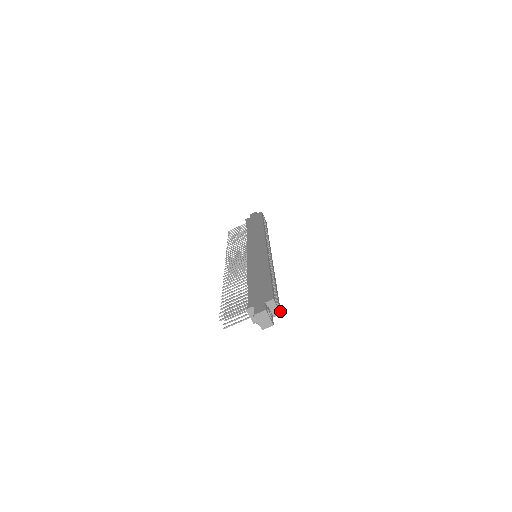
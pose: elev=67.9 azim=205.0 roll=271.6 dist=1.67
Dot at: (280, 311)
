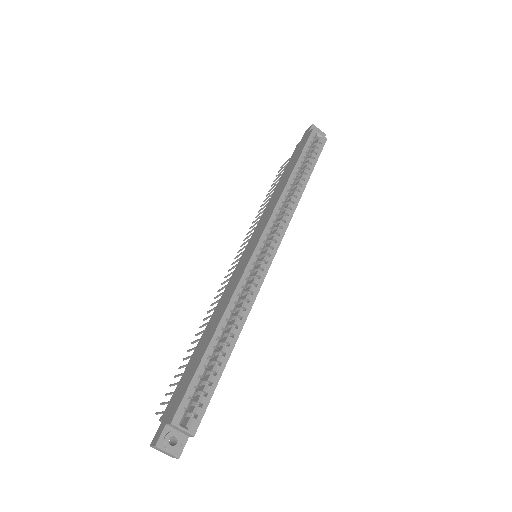
Dot at: (194, 430)
